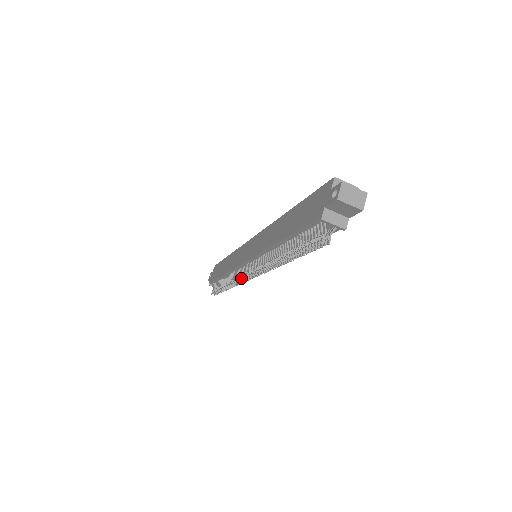
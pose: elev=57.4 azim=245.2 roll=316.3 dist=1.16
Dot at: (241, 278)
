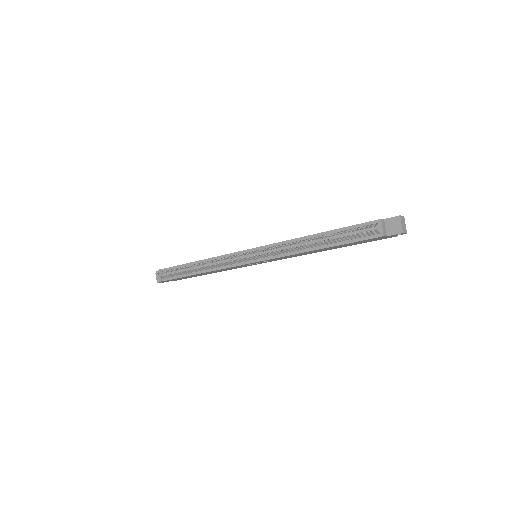
Dot at: (233, 256)
